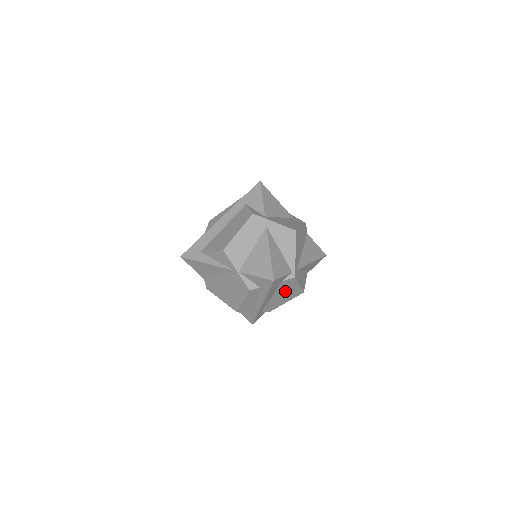
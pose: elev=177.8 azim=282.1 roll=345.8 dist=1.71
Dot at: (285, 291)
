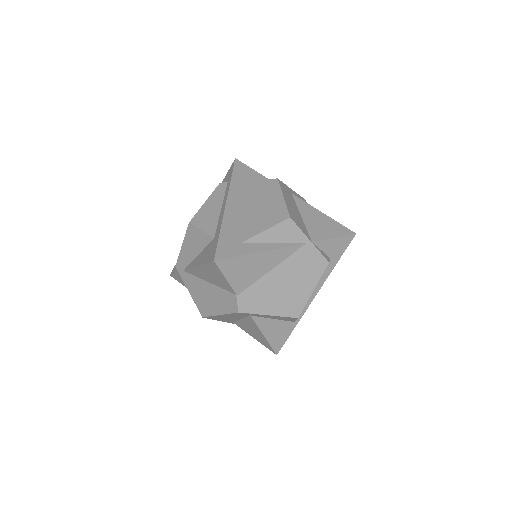
Dot at: occluded
